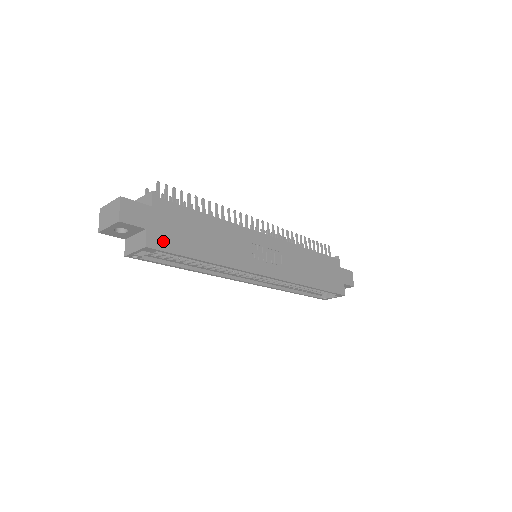
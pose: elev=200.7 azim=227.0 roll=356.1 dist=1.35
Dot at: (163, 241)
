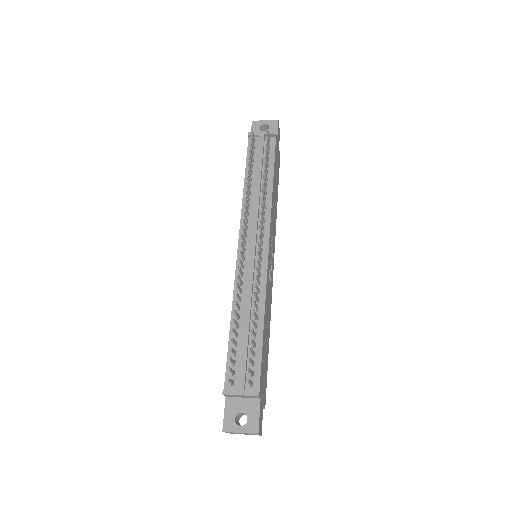
Dot at: (265, 389)
